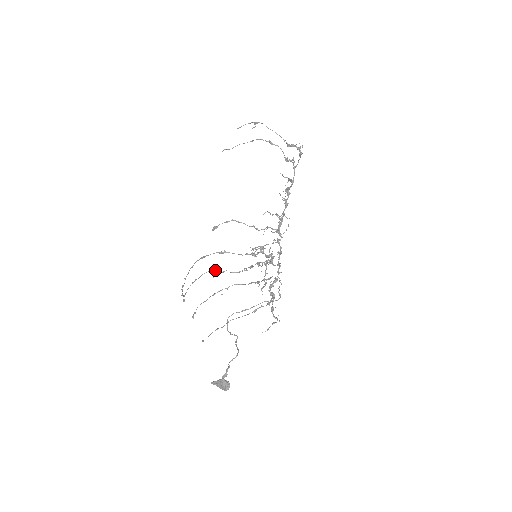
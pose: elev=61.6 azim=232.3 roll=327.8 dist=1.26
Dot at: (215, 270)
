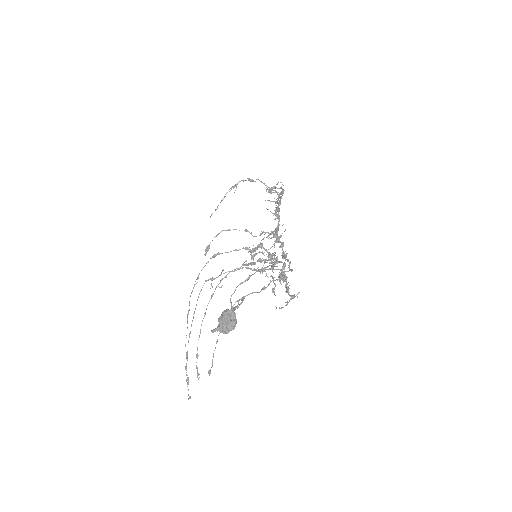
Dot at: (211, 278)
